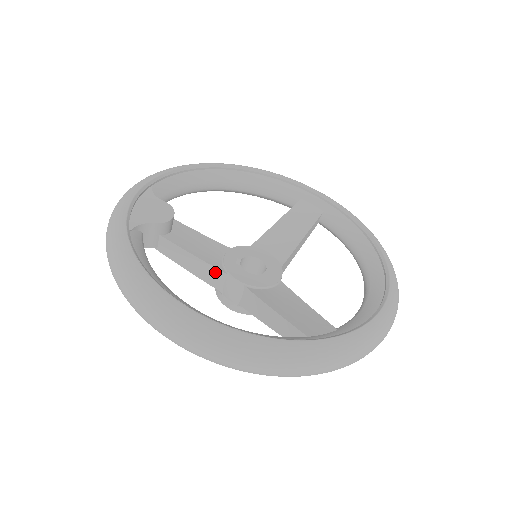
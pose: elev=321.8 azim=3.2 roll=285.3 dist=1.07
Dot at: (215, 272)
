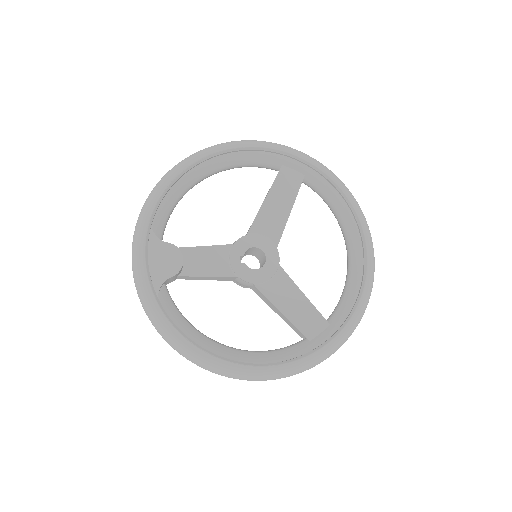
Dot at: (227, 278)
